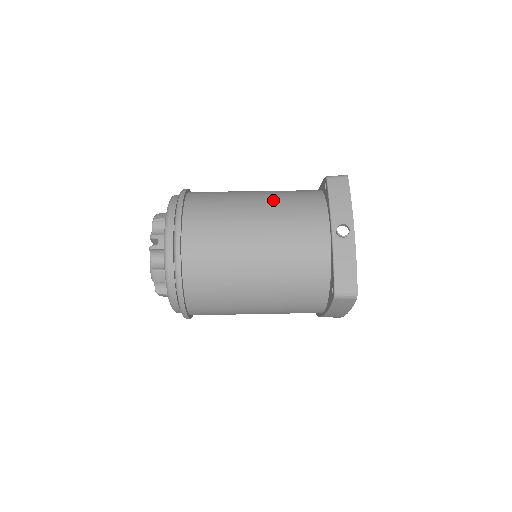
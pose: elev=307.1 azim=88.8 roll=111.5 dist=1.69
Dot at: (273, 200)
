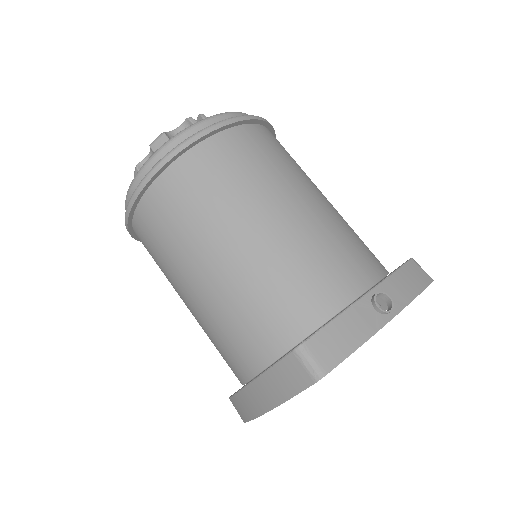
Dot at: (340, 215)
